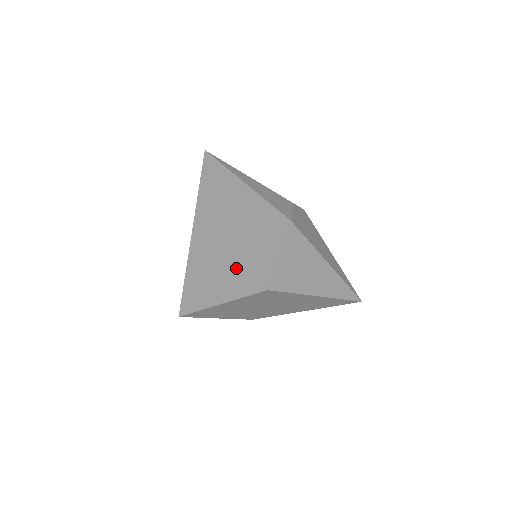
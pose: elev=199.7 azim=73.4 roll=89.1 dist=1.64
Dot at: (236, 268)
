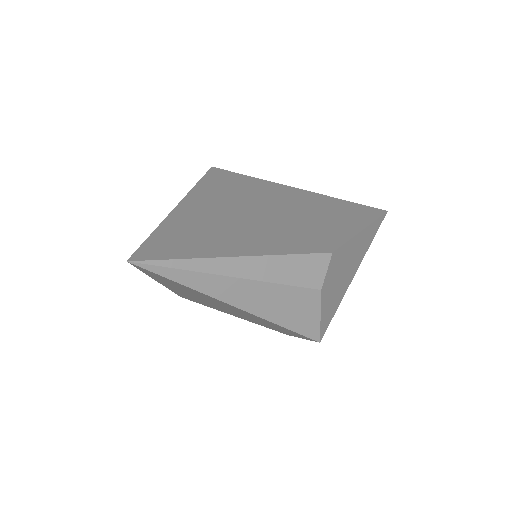
Dot at: occluded
